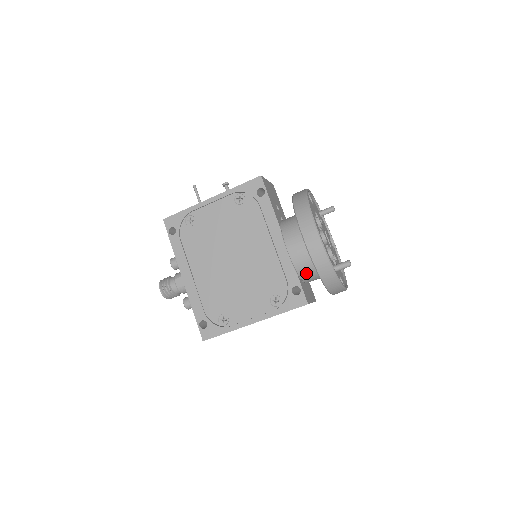
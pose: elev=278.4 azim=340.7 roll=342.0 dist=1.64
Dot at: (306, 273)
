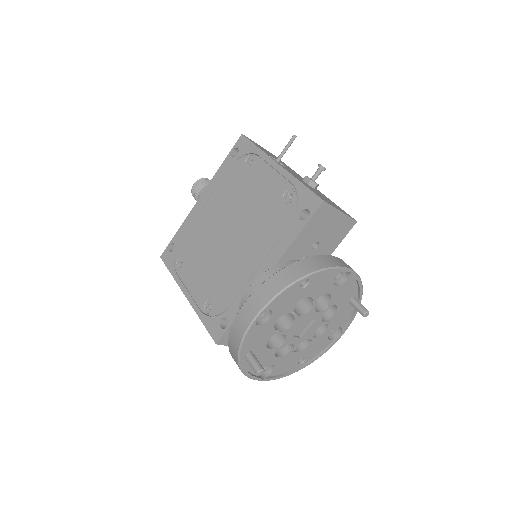
Dot at: occluded
